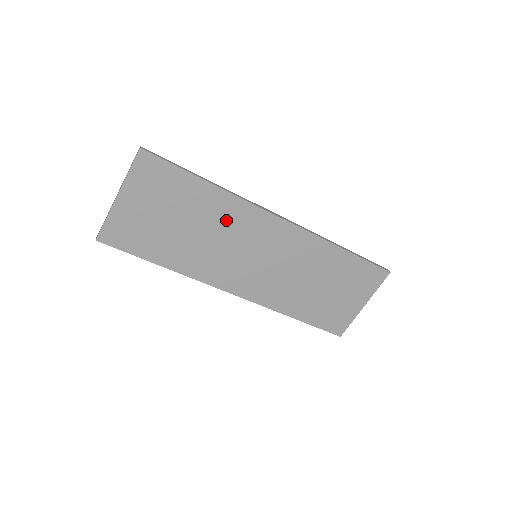
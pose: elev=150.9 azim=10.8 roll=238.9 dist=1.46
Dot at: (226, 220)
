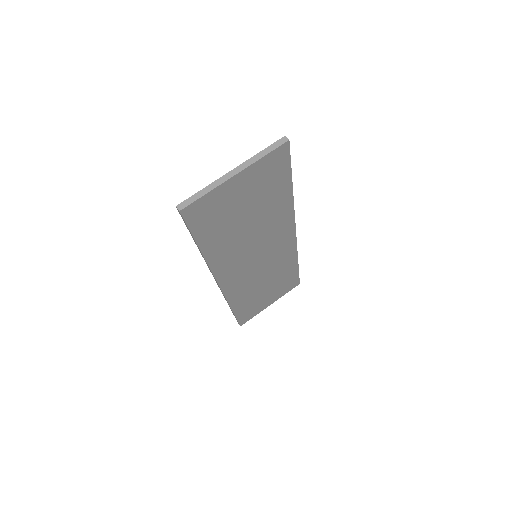
Dot at: (272, 223)
